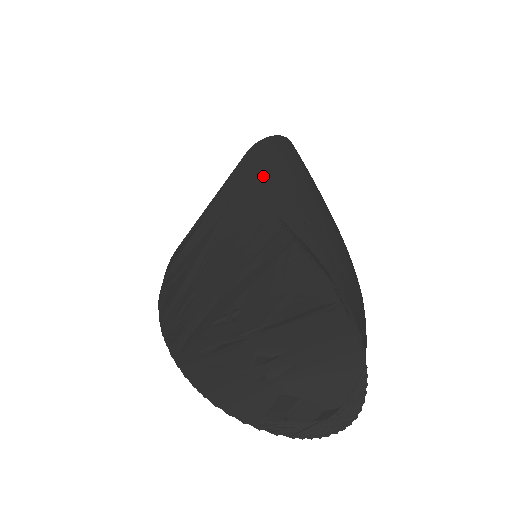
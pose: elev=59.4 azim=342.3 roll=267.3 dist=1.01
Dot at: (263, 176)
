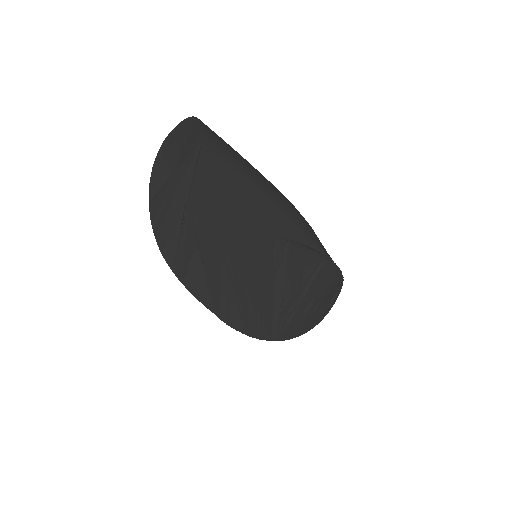
Dot at: (233, 204)
